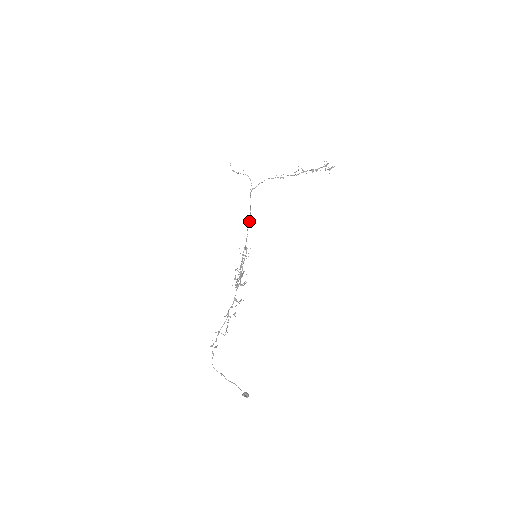
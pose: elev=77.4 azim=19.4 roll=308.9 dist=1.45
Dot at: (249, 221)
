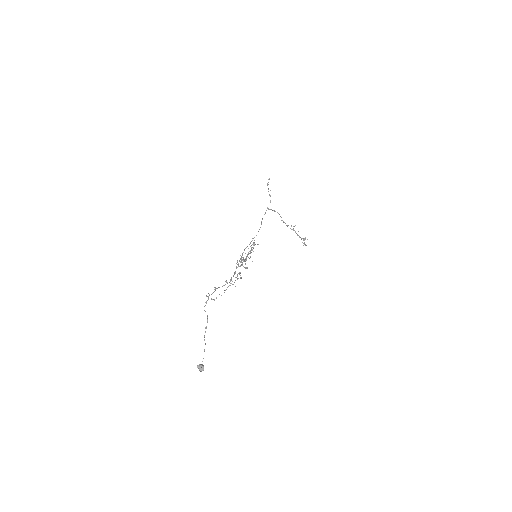
Dot at: (260, 227)
